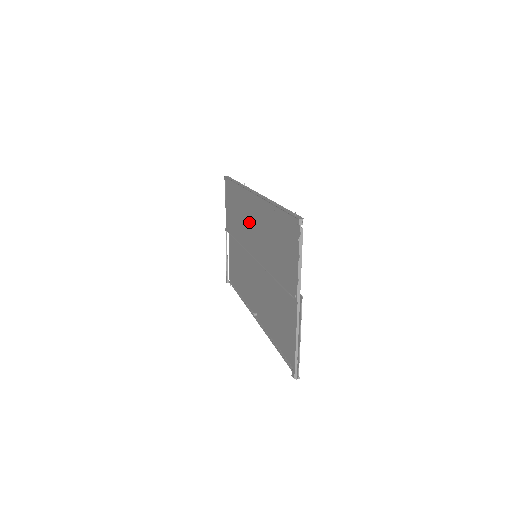
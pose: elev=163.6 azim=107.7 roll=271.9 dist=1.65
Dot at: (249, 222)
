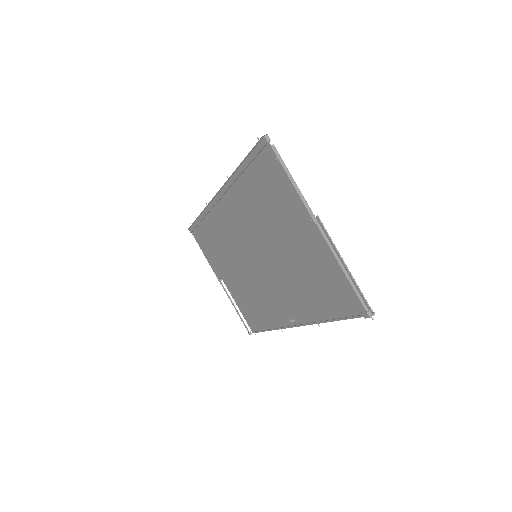
Dot at: (230, 231)
